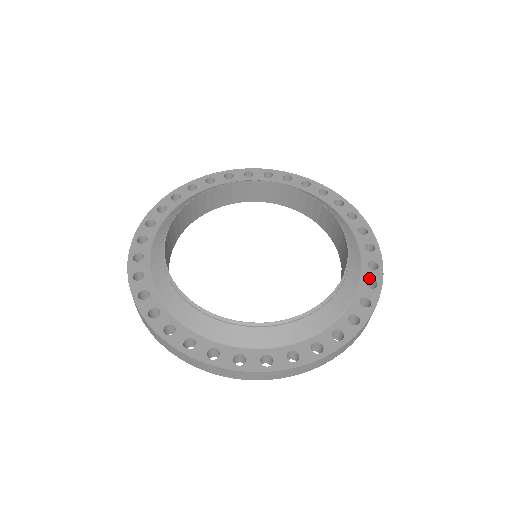
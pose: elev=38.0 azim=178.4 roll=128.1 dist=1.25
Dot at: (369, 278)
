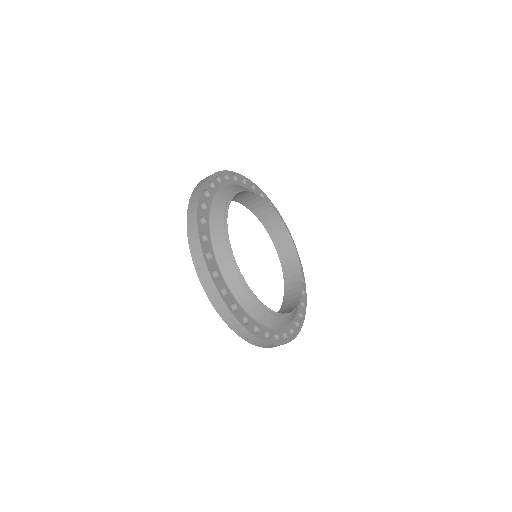
Dot at: occluded
